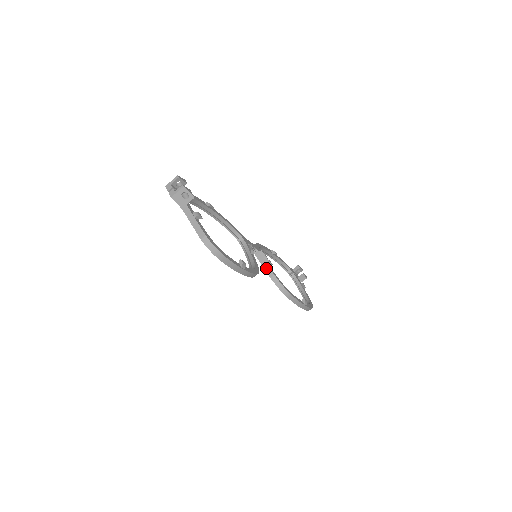
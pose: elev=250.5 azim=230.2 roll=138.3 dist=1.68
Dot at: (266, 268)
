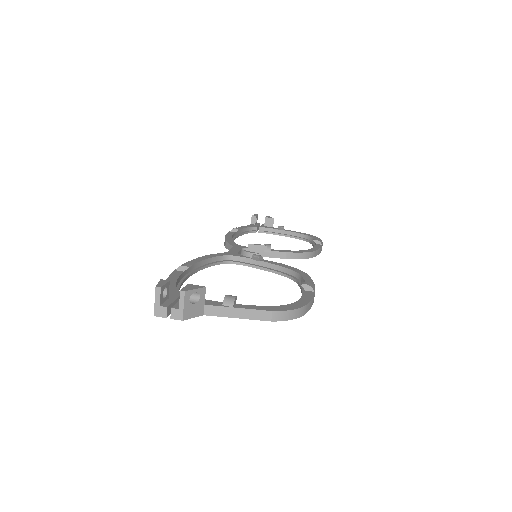
Dot at: (272, 255)
